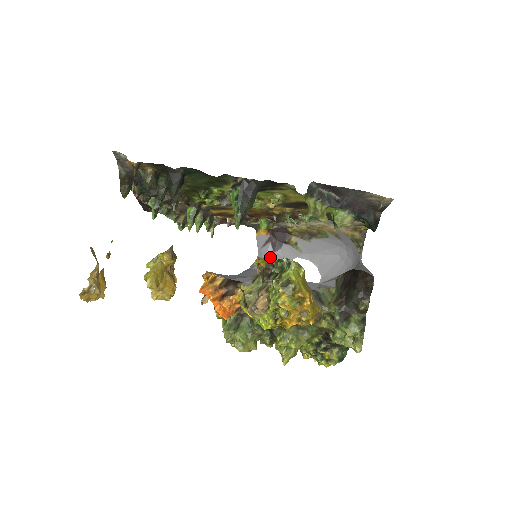
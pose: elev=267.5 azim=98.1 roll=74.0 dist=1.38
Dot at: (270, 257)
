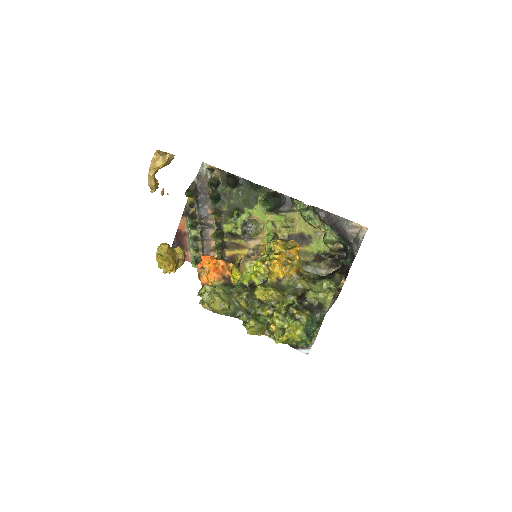
Dot at: occluded
